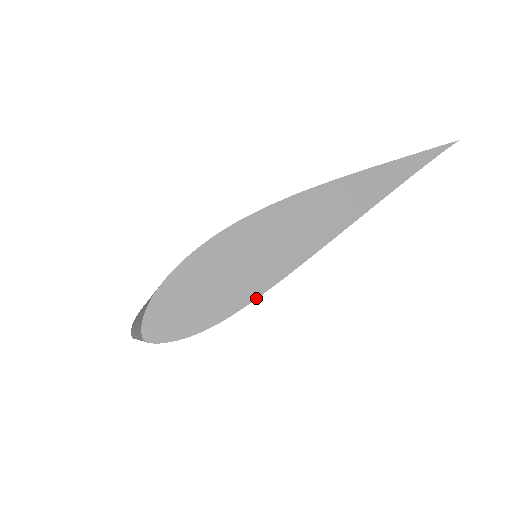
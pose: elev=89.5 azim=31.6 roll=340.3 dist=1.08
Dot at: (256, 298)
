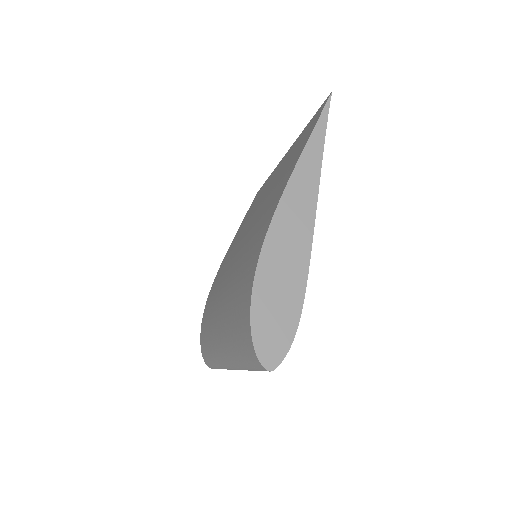
Dot at: (304, 295)
